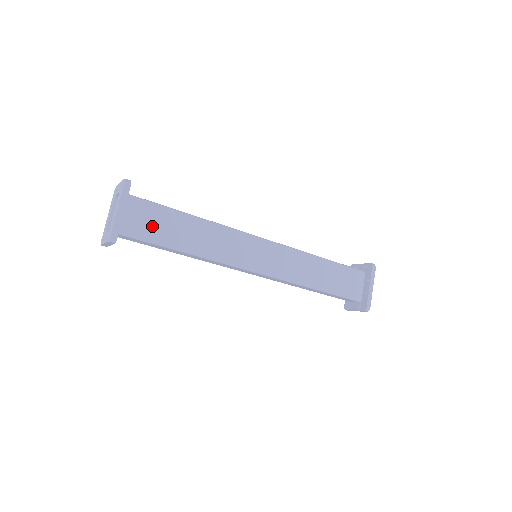
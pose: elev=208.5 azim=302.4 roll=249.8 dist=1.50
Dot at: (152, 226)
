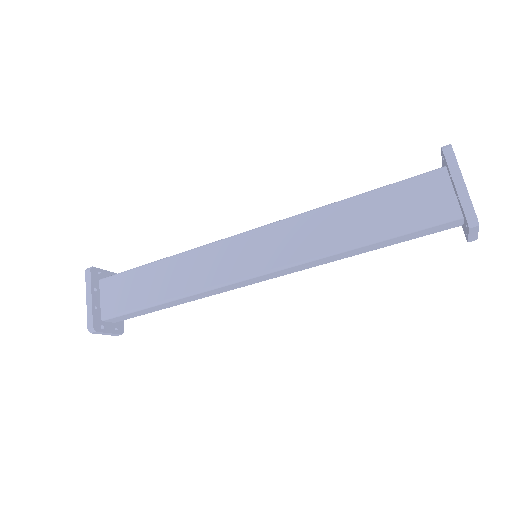
Dot at: (127, 295)
